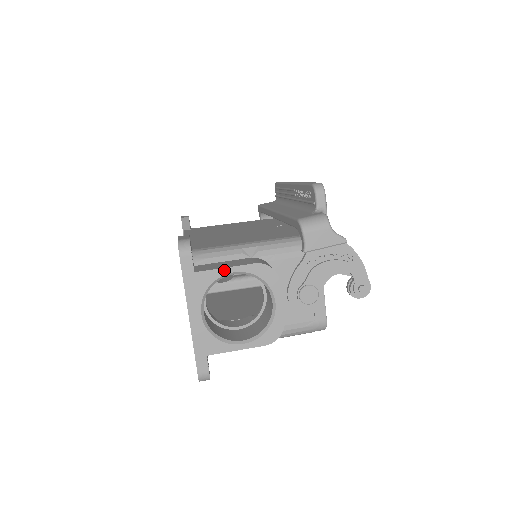
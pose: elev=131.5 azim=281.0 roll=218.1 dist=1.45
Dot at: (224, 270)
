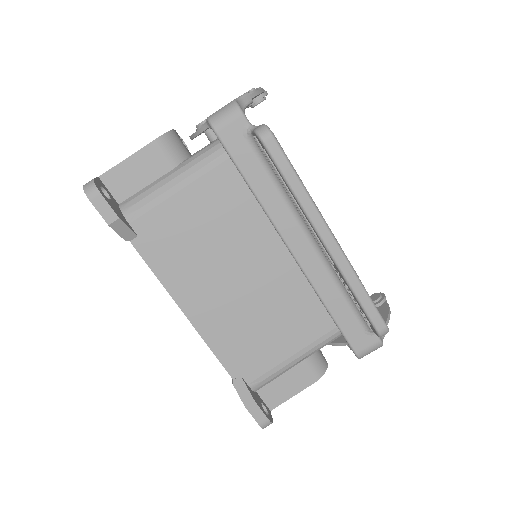
Dot at: (292, 396)
